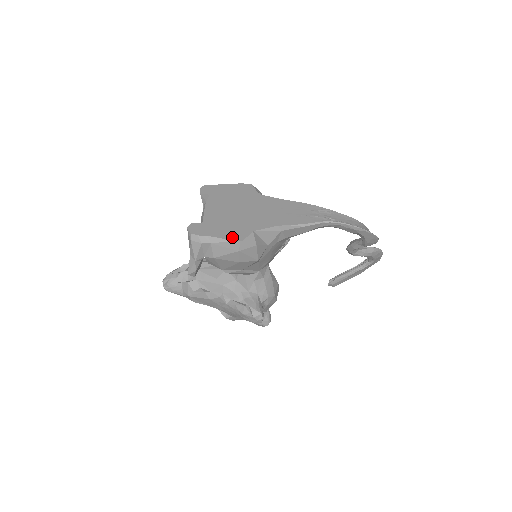
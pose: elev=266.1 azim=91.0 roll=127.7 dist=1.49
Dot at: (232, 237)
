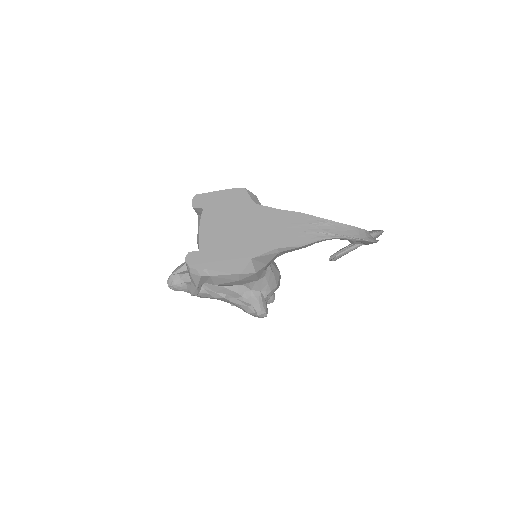
Dot at: (231, 269)
